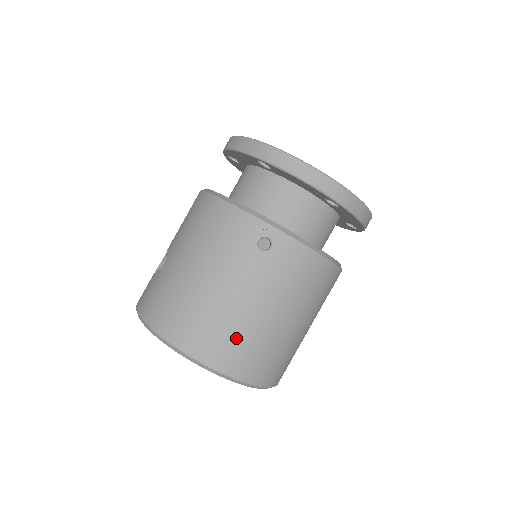
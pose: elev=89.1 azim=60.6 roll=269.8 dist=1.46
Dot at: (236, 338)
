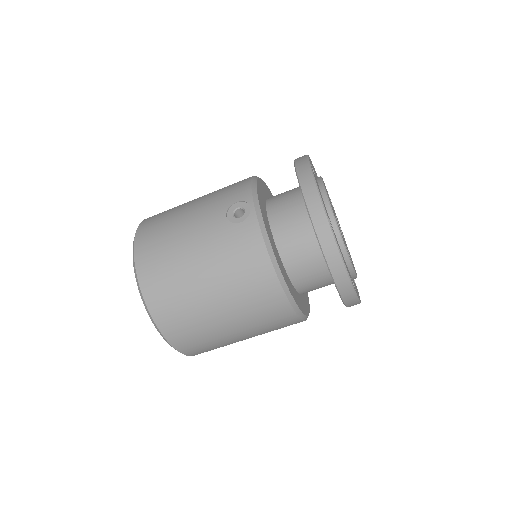
Dot at: (165, 257)
